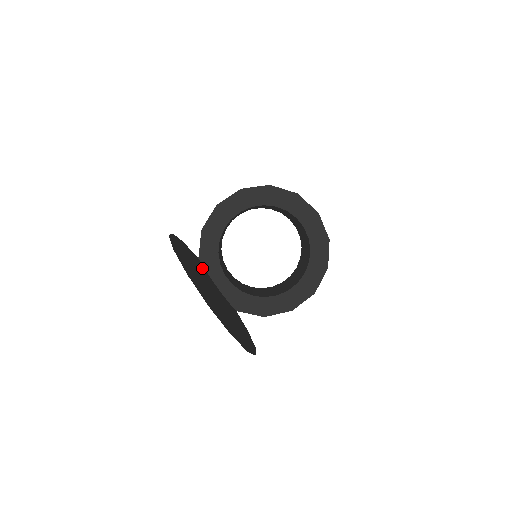
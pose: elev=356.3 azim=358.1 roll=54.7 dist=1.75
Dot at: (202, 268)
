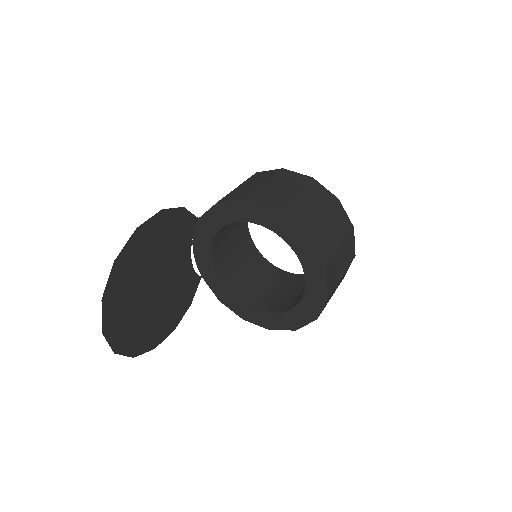
Dot at: (185, 238)
